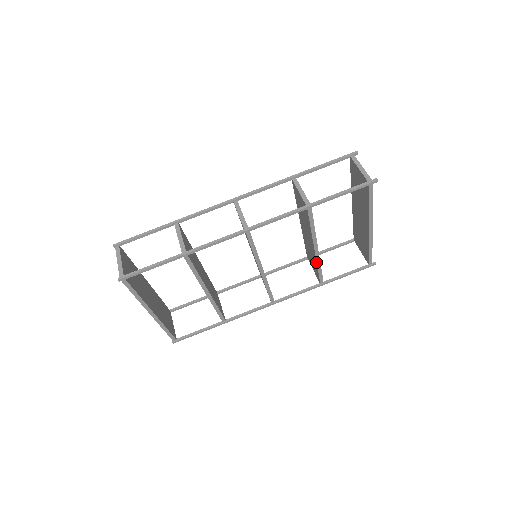
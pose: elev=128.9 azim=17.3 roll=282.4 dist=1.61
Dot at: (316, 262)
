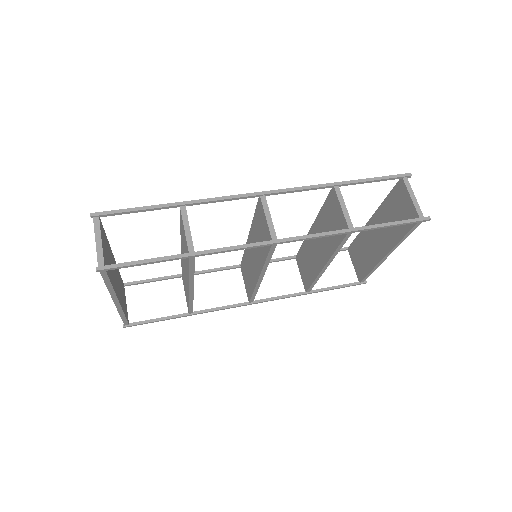
Dot at: (317, 275)
